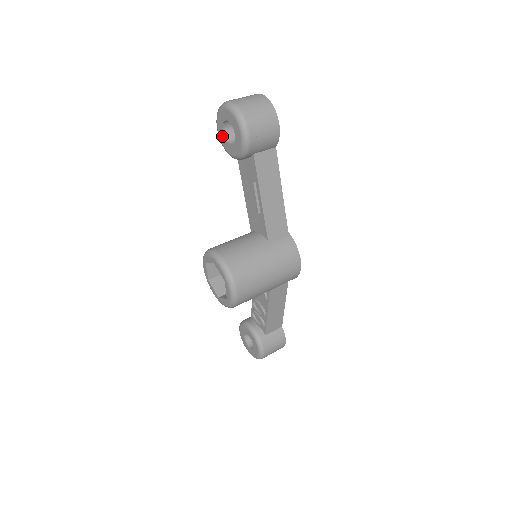
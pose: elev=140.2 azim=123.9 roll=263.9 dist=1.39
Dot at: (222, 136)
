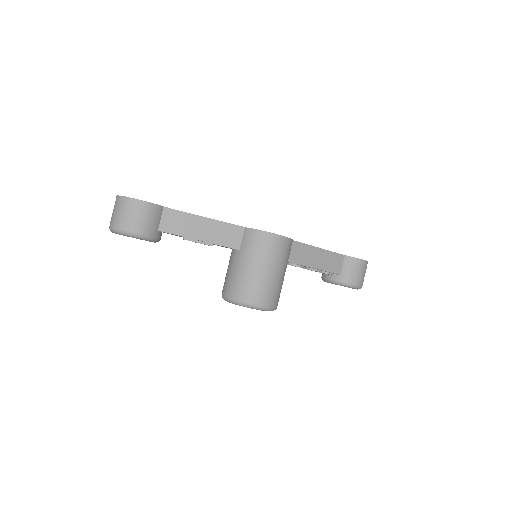
Dot at: occluded
